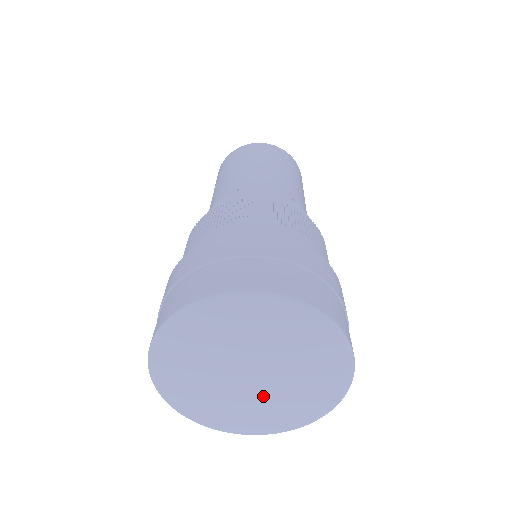
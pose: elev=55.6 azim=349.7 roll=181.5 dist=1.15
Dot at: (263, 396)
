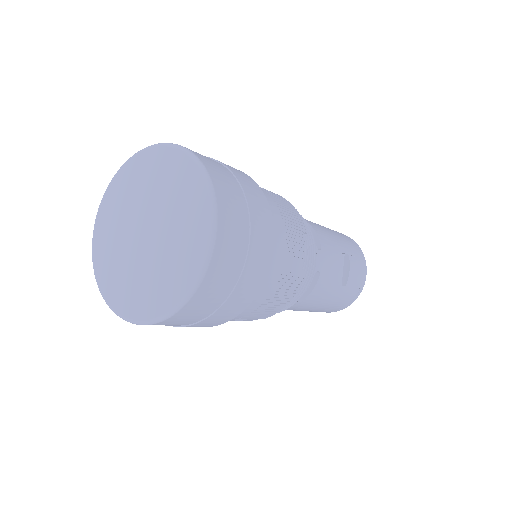
Dot at: (152, 259)
